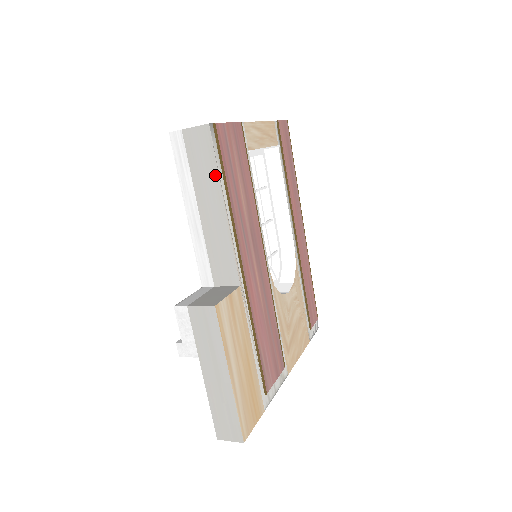
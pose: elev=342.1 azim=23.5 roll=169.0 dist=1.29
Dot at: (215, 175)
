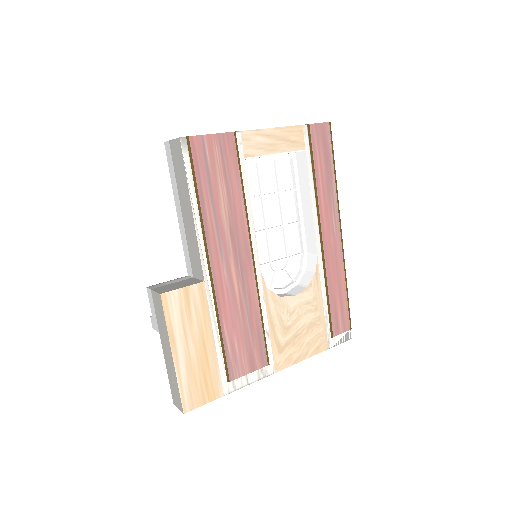
Dot at: (186, 182)
